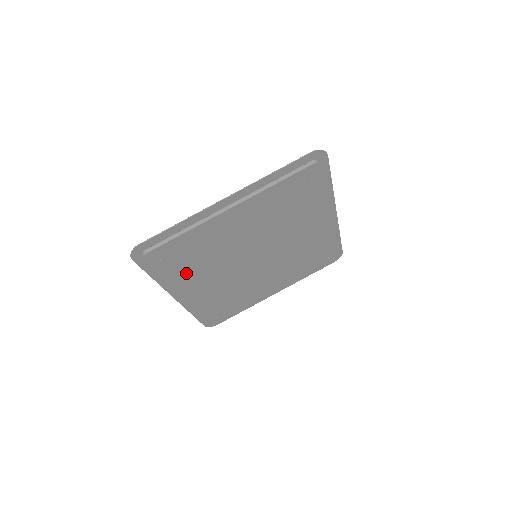
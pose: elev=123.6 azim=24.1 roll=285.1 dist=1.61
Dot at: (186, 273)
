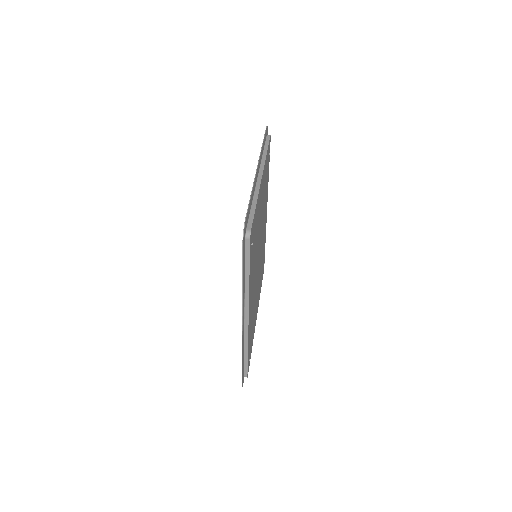
Dot at: (251, 272)
